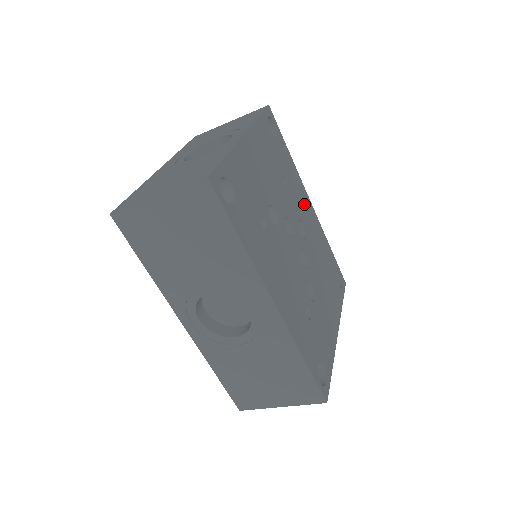
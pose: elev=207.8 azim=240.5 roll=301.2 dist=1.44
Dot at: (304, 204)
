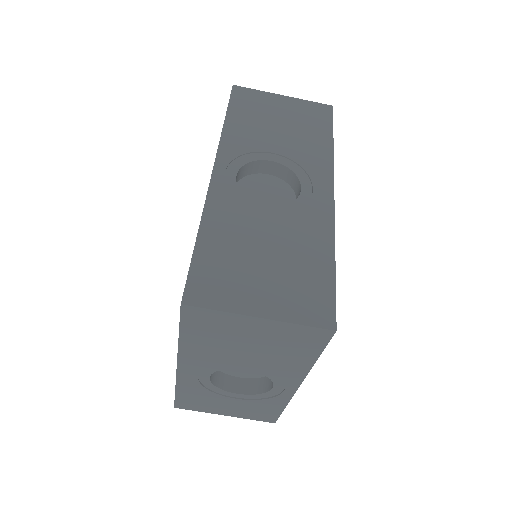
Dot at: occluded
